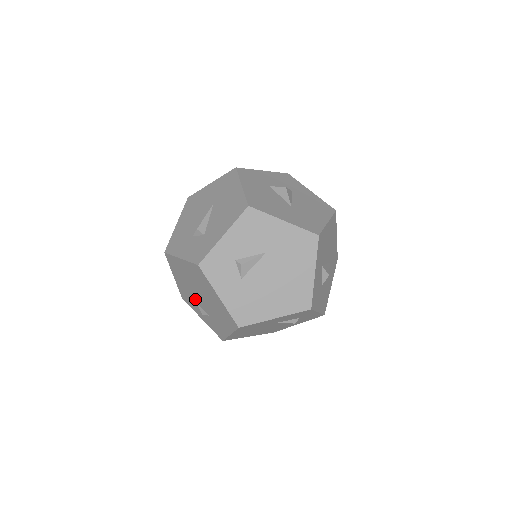
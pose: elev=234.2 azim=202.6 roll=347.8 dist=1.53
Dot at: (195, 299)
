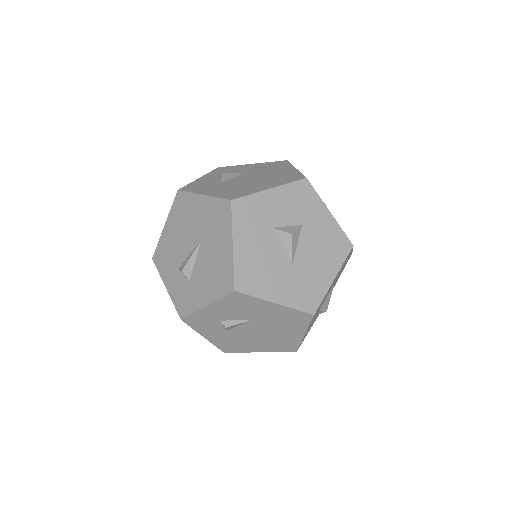
Dot at: occluded
